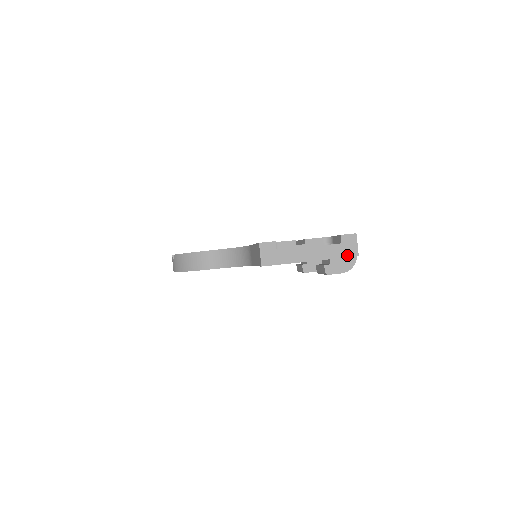
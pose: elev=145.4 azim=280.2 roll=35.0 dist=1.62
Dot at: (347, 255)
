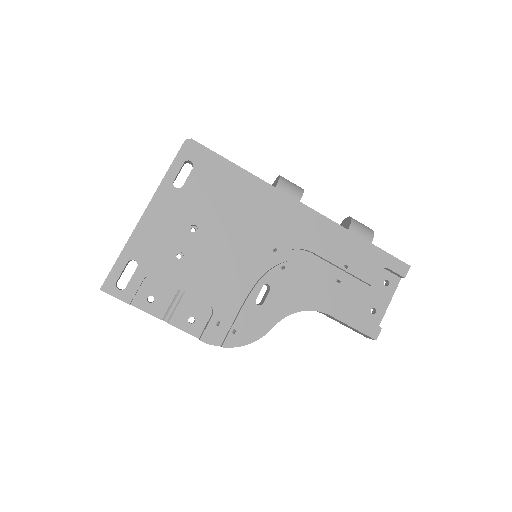
Dot at: occluded
